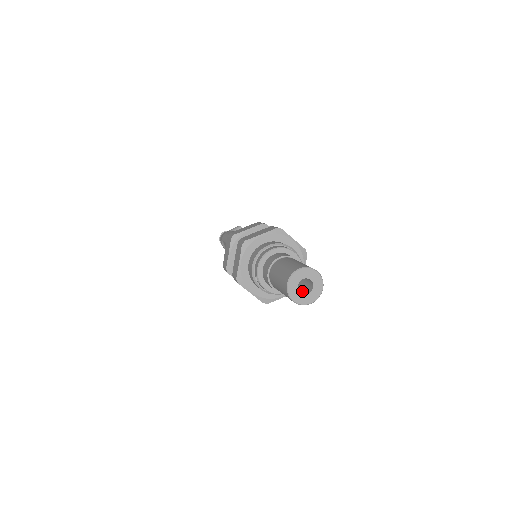
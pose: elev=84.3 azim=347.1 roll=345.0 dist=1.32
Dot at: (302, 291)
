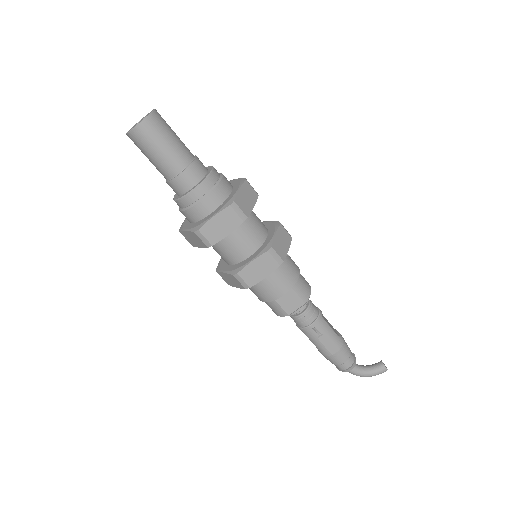
Dot at: occluded
